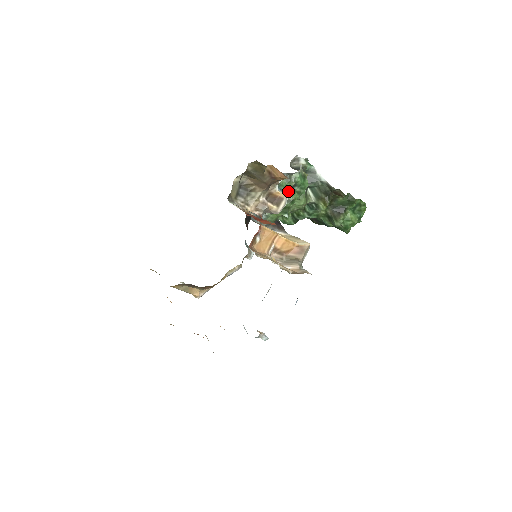
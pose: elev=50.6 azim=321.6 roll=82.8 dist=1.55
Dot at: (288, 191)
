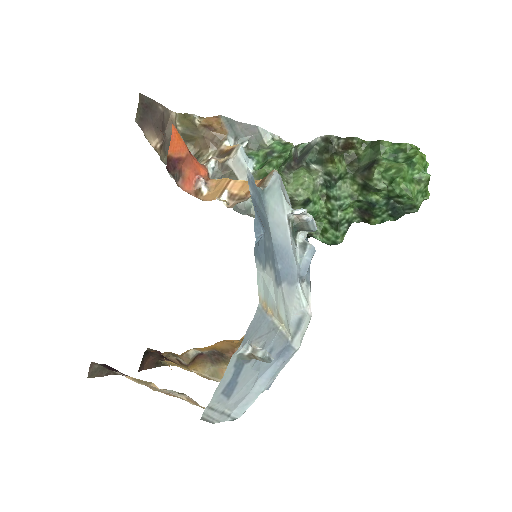
Dot at: (265, 160)
